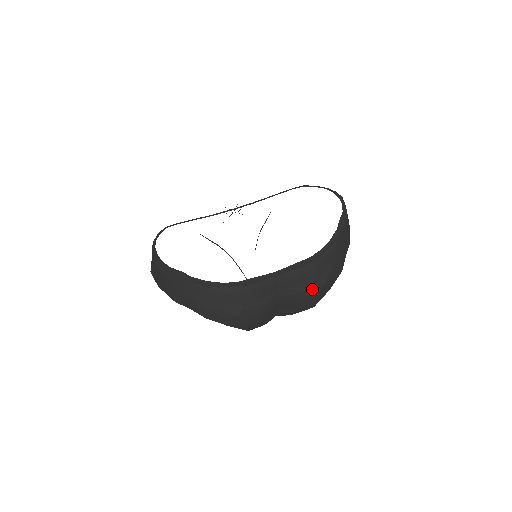
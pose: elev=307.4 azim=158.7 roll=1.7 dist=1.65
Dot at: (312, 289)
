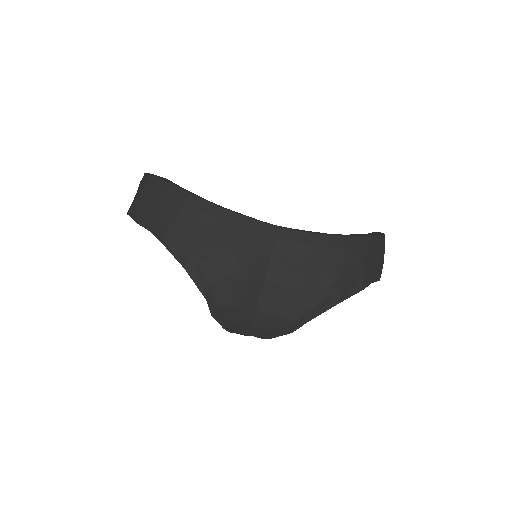
Dot at: (316, 277)
